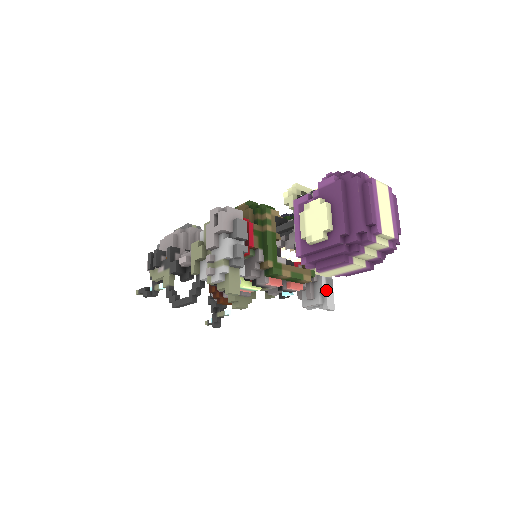
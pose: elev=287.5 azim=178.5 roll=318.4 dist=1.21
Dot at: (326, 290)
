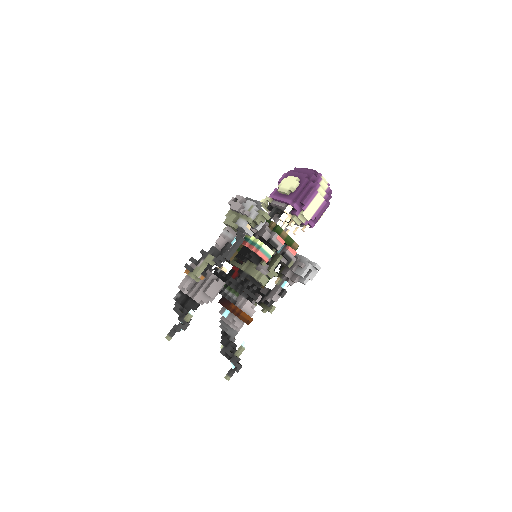
Dot at: (309, 260)
